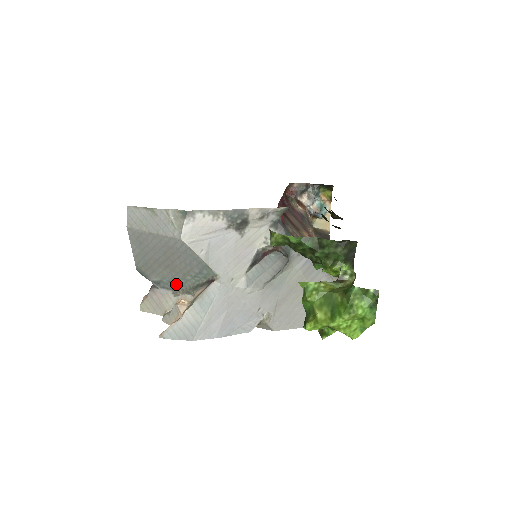
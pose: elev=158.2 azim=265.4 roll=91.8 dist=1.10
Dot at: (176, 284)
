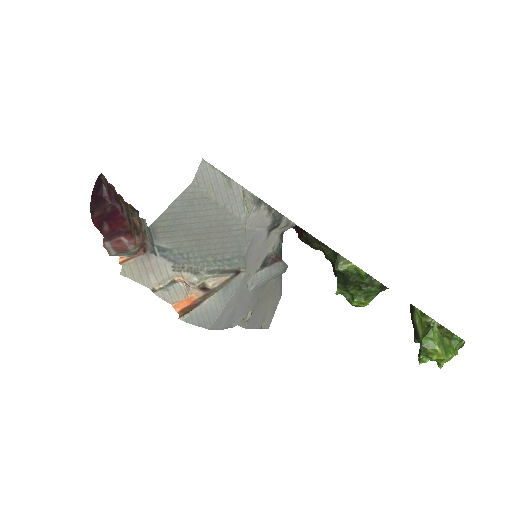
Dot at: (187, 259)
